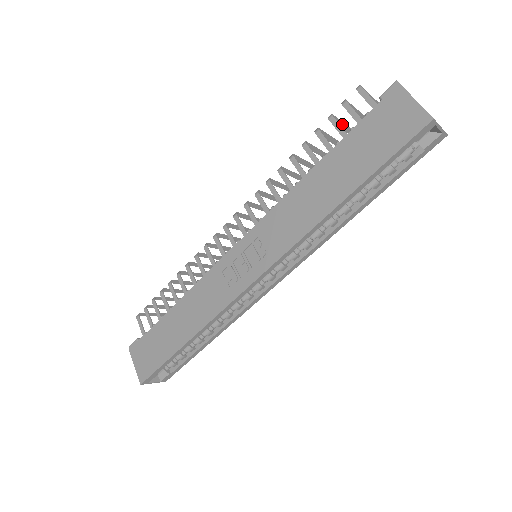
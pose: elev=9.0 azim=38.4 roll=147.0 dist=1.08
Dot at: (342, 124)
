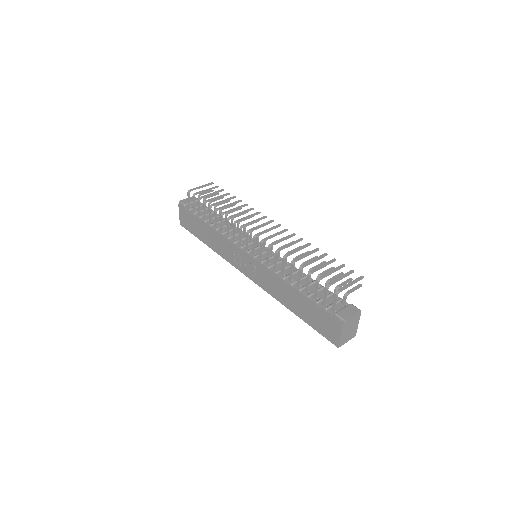
Dot at: (331, 273)
